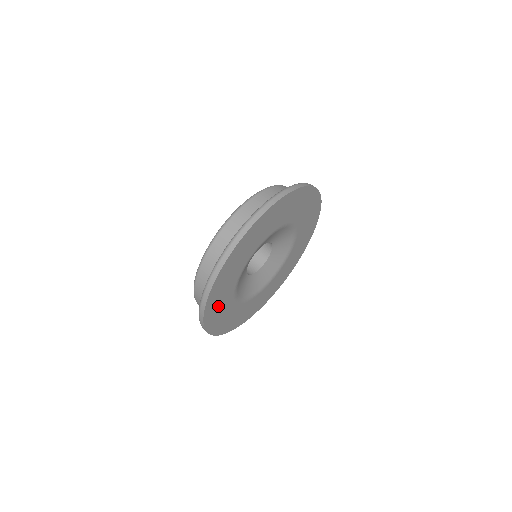
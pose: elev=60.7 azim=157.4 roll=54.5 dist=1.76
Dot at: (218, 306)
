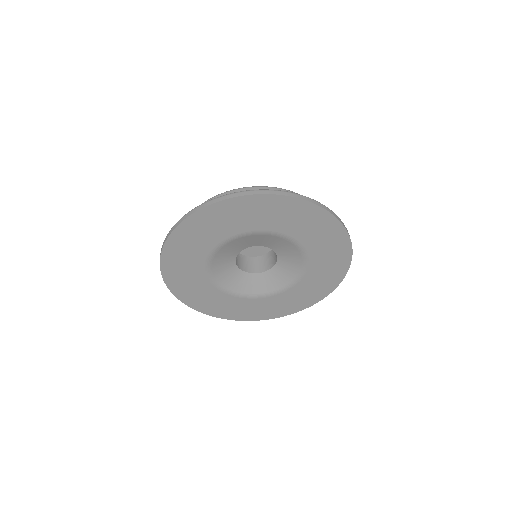
Dot at: (208, 227)
